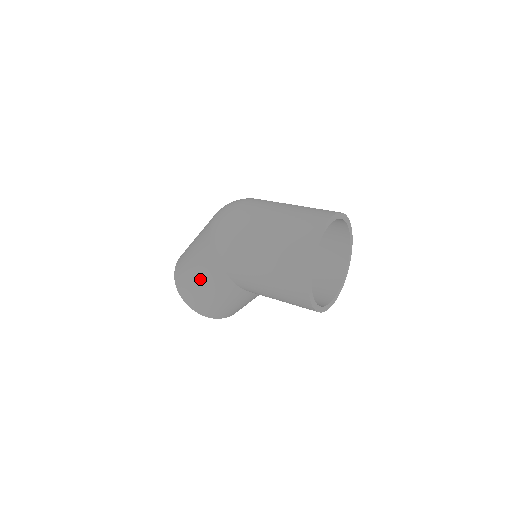
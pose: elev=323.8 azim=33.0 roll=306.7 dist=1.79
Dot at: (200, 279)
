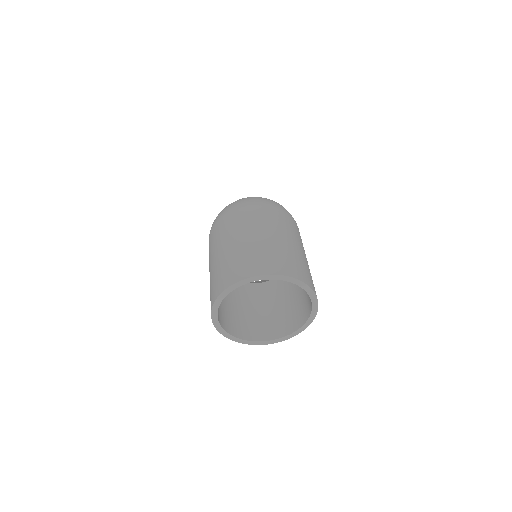
Dot at: occluded
